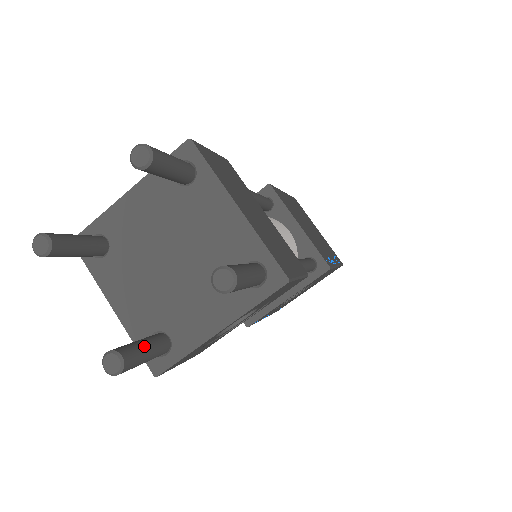
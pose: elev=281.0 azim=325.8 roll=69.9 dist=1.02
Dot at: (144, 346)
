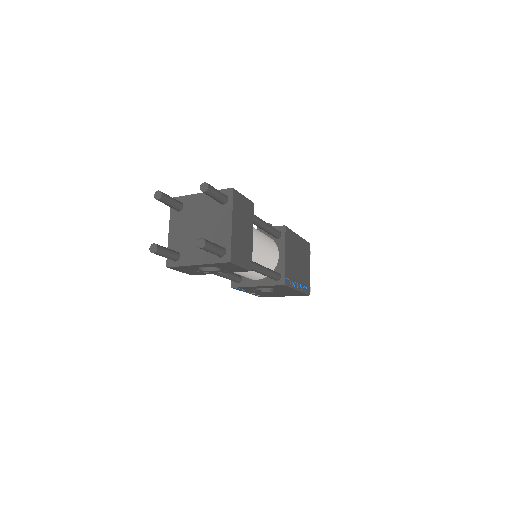
Dot at: (168, 251)
